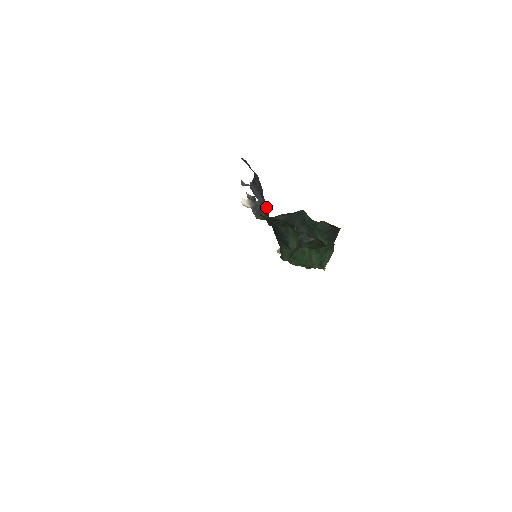
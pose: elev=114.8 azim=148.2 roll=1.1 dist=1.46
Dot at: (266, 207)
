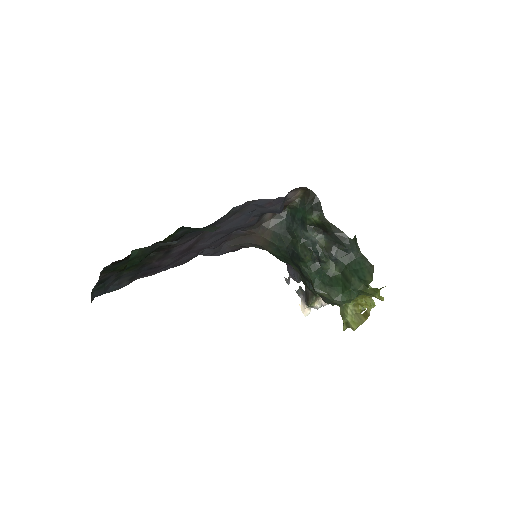
Dot at: occluded
